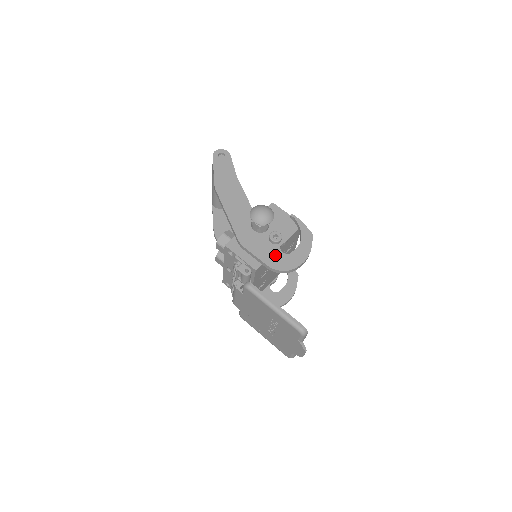
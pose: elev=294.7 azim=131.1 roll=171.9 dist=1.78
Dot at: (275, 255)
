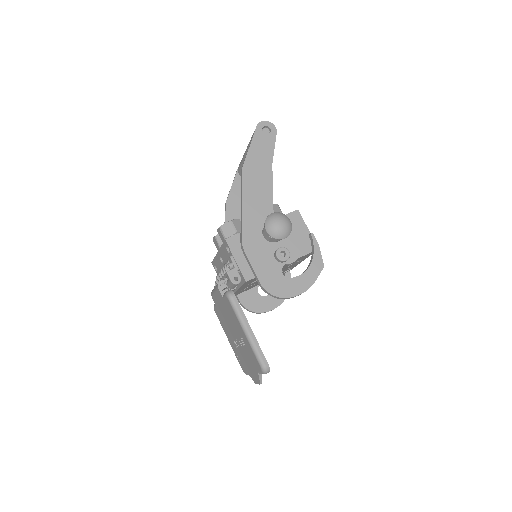
Dot at: (273, 274)
